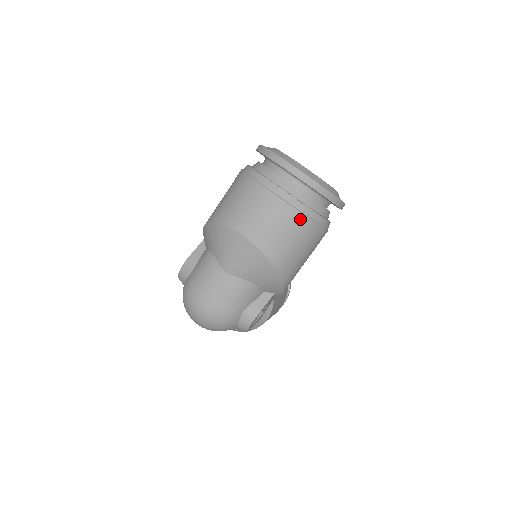
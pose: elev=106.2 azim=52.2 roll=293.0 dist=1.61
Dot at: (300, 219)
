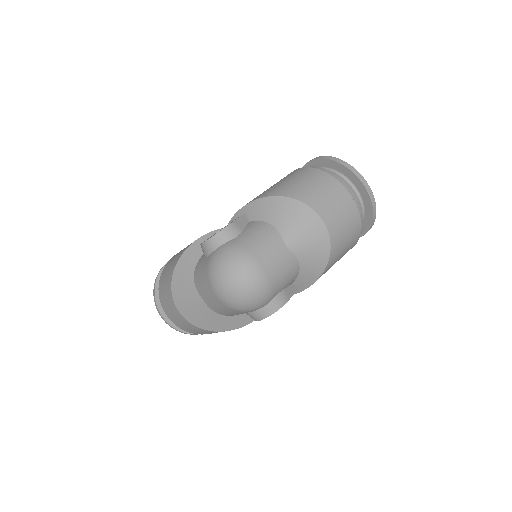
Dot at: (358, 225)
